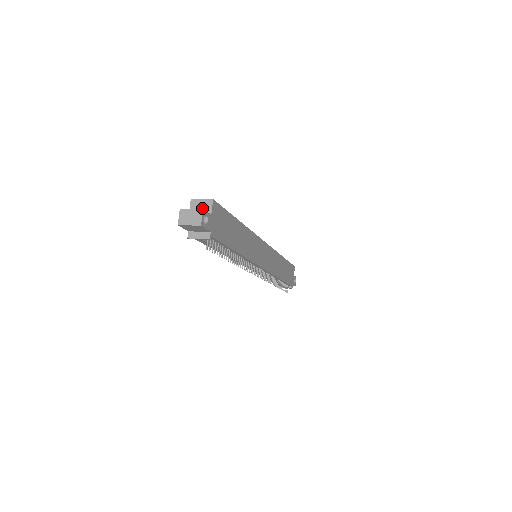
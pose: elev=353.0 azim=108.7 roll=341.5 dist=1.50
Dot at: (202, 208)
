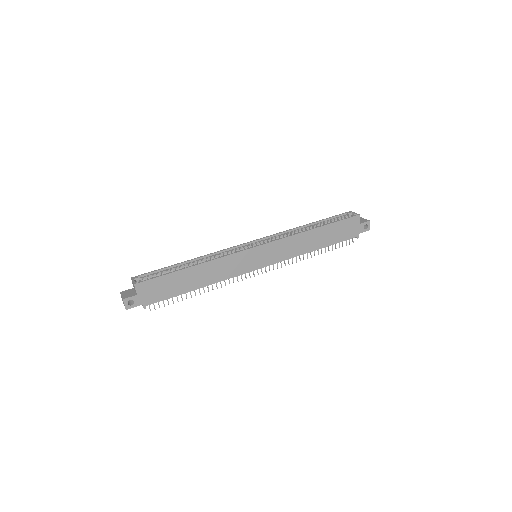
Dot at: (134, 287)
